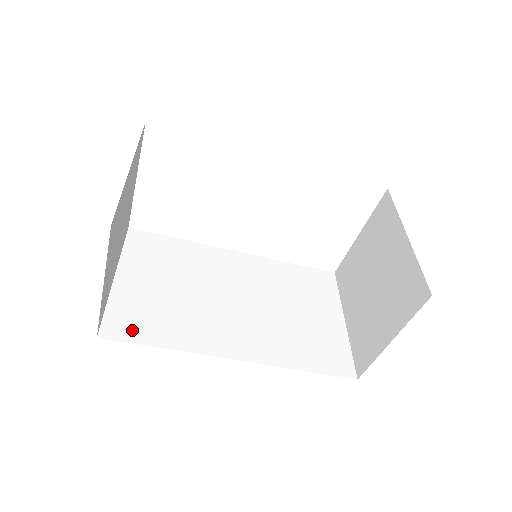
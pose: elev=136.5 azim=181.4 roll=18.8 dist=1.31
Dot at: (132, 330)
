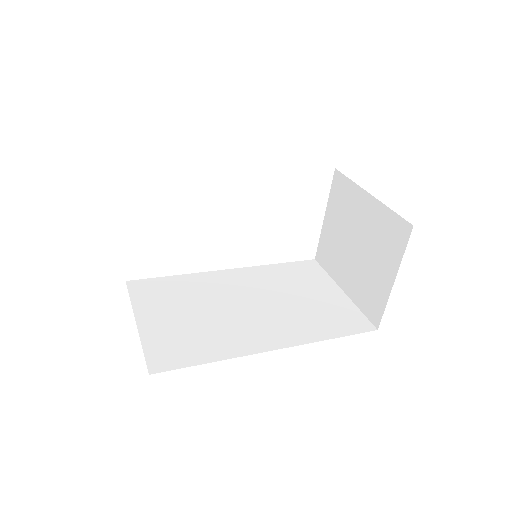
Dot at: (176, 358)
